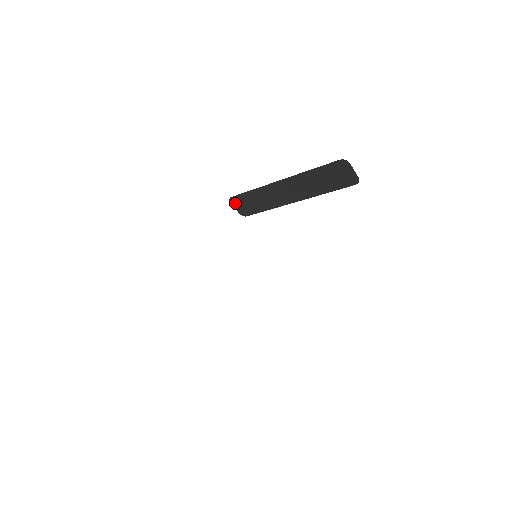
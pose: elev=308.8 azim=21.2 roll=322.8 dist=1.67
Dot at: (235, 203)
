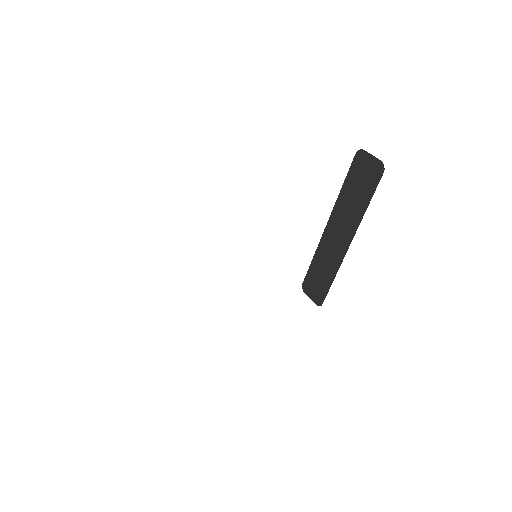
Dot at: (308, 291)
